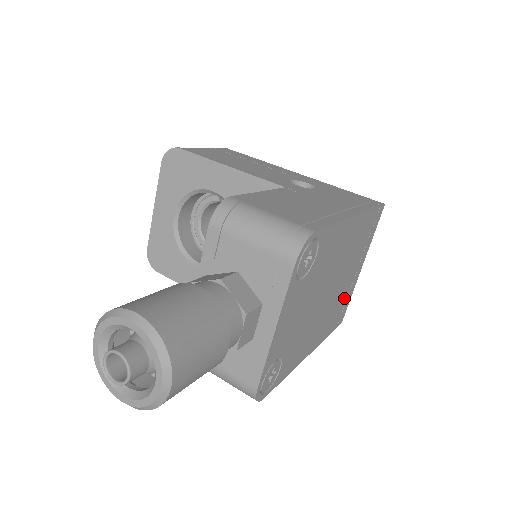
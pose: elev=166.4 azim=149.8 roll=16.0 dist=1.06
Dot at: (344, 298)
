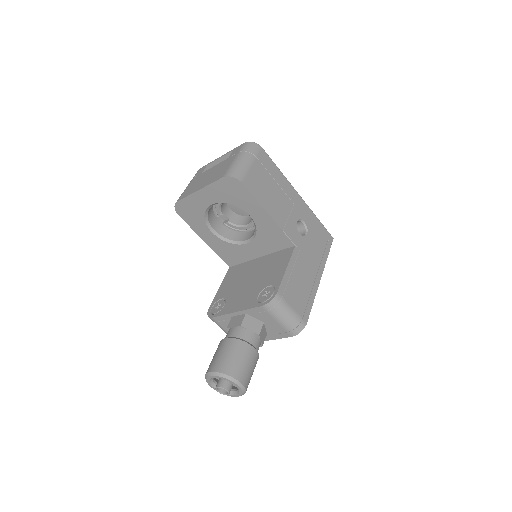
Dot at: occluded
